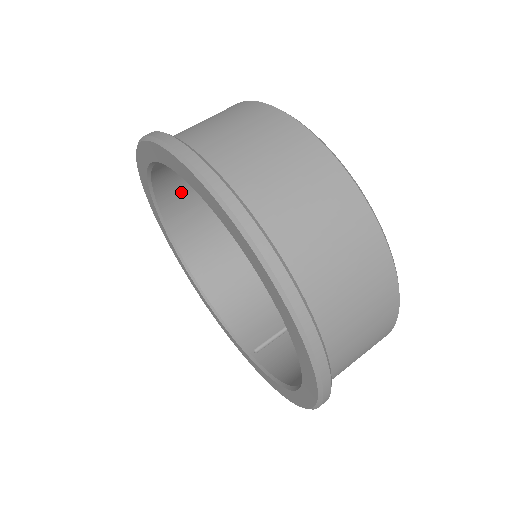
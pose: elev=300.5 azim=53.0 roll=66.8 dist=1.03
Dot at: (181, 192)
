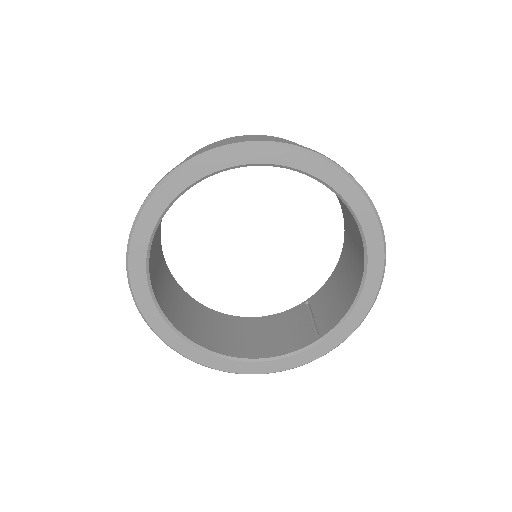
Dot at: (163, 294)
